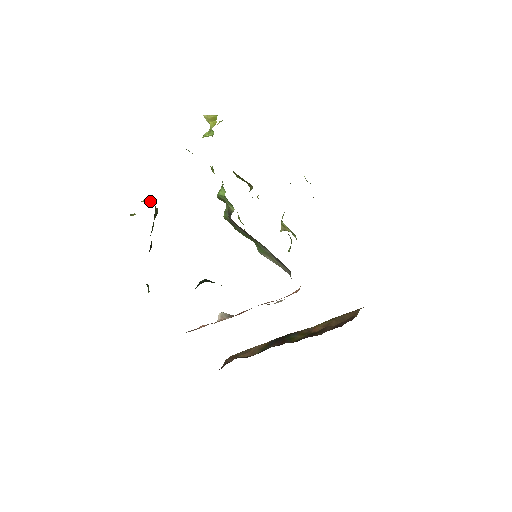
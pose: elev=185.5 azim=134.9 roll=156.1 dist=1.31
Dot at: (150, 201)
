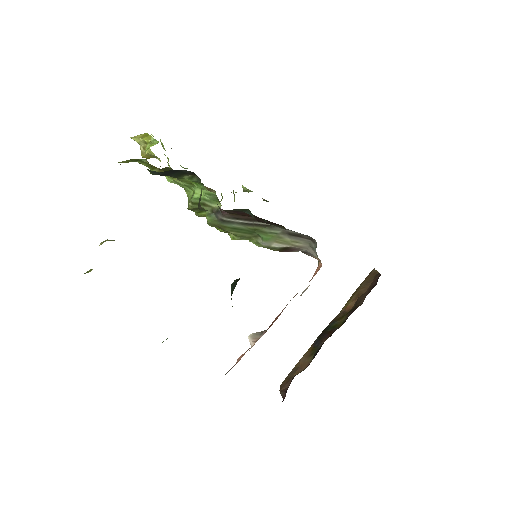
Dot at: (110, 240)
